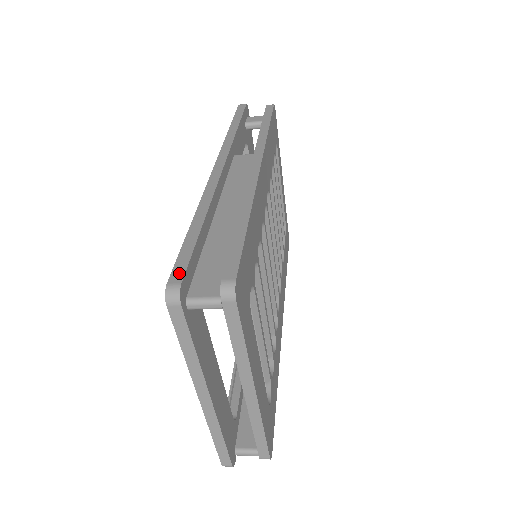
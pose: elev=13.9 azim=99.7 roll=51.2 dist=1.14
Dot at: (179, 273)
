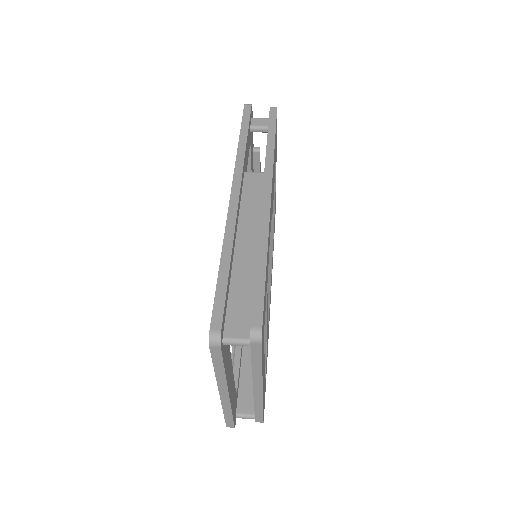
Dot at: (218, 320)
